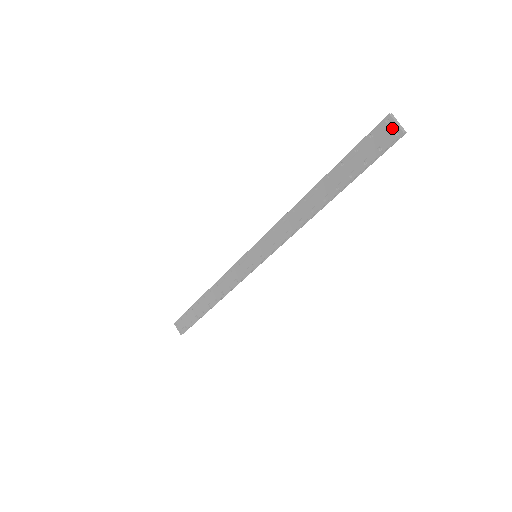
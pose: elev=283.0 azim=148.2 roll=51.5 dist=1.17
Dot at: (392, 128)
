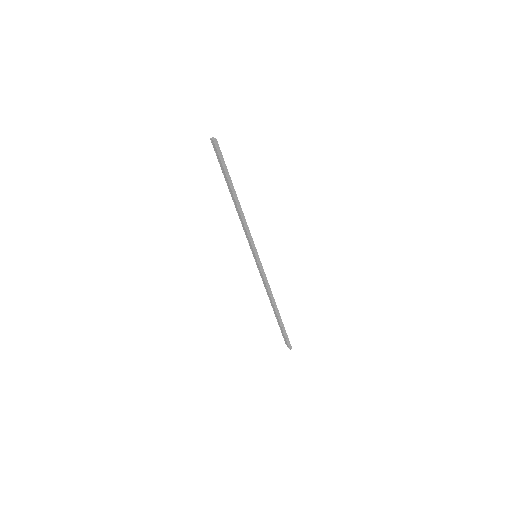
Dot at: (213, 142)
